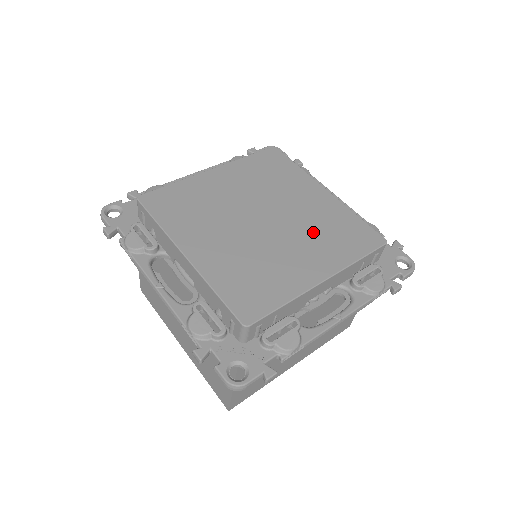
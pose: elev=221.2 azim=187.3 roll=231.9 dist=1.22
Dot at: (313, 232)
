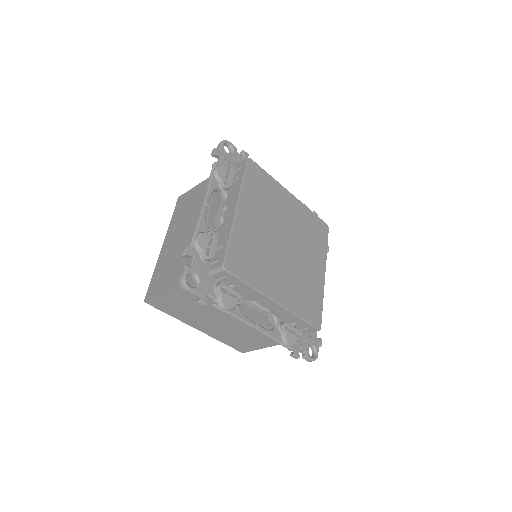
Dot at: (306, 239)
